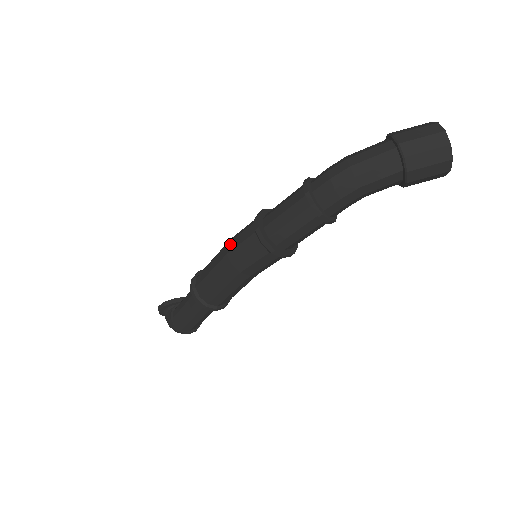
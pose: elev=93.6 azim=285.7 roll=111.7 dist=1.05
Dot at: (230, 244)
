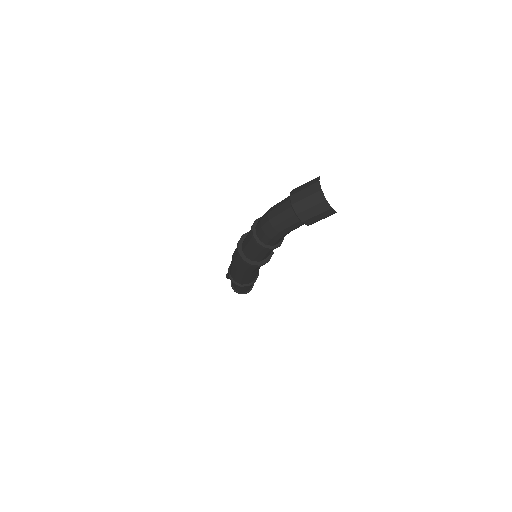
Dot at: (233, 255)
